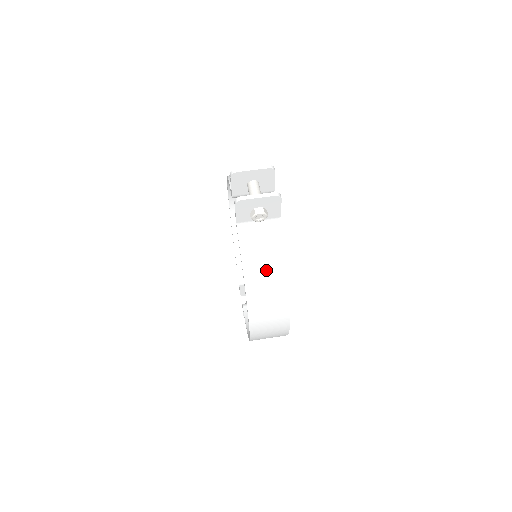
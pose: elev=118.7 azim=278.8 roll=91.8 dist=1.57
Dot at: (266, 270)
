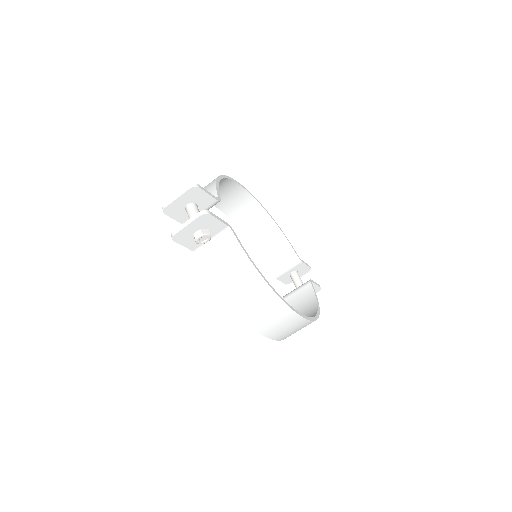
Dot at: (239, 282)
